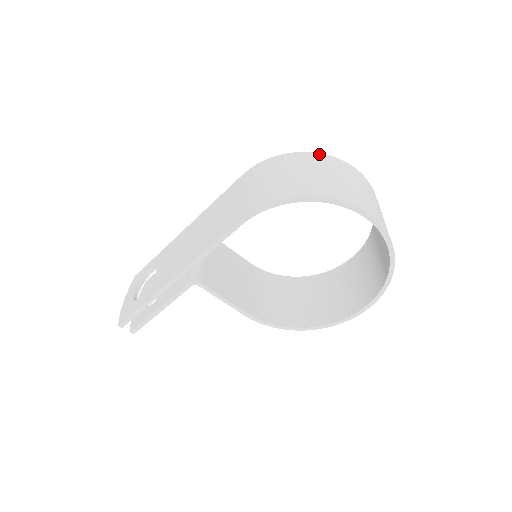
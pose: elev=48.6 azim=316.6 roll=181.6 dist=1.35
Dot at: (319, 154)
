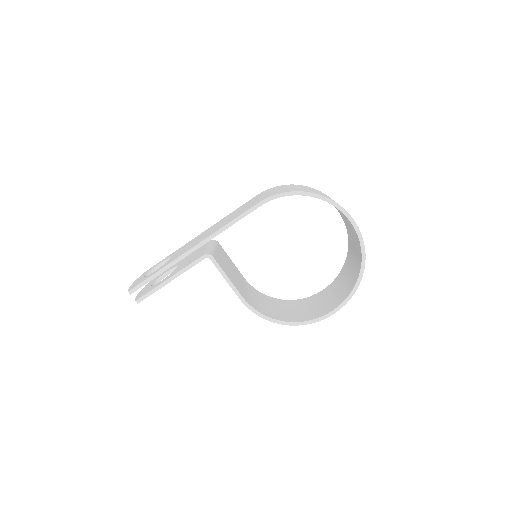
Dot at: occluded
